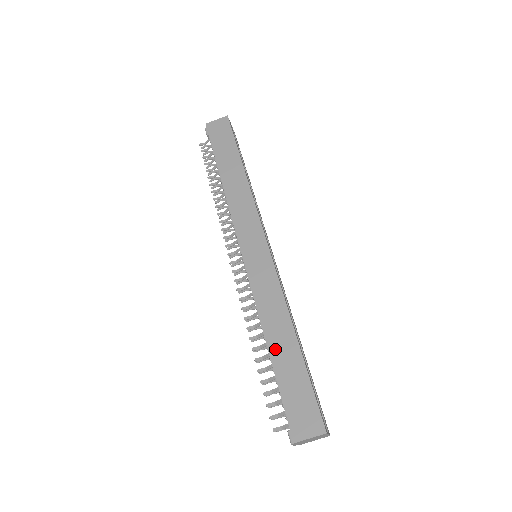
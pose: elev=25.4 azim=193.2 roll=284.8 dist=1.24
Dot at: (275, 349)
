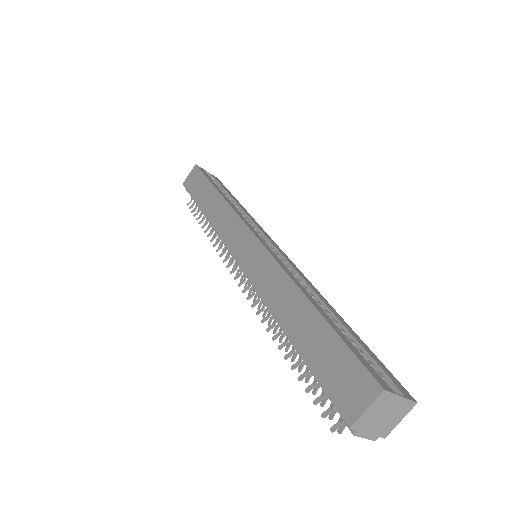
Dot at: (291, 328)
